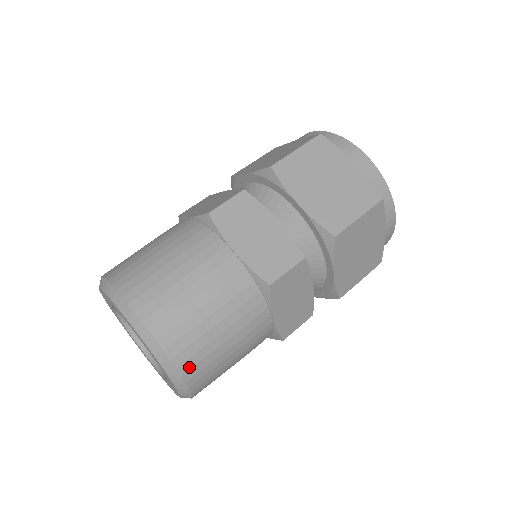
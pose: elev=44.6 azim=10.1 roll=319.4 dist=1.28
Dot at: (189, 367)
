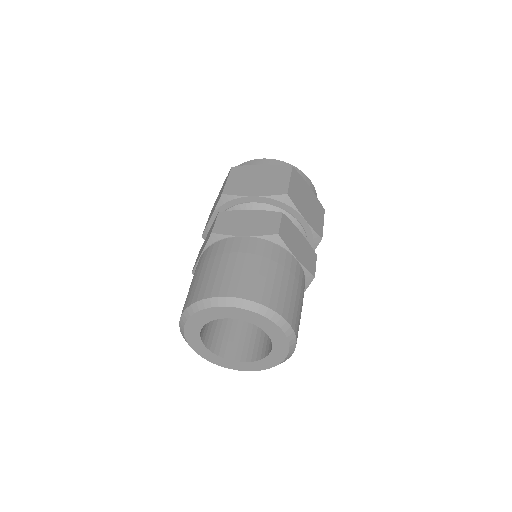
Dot at: occluded
